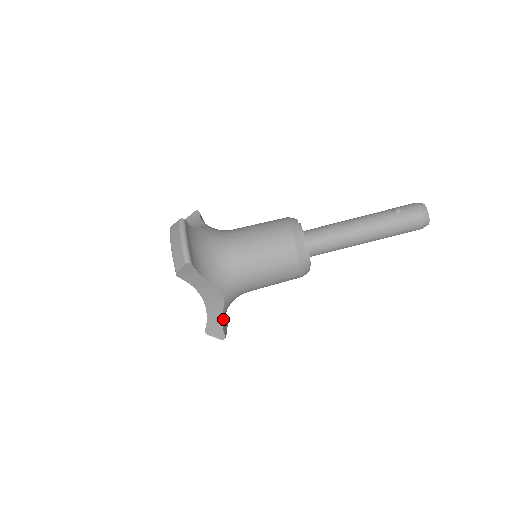
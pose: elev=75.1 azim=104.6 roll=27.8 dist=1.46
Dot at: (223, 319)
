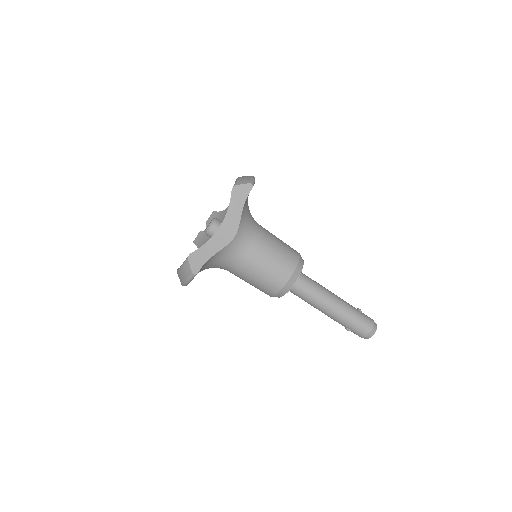
Dot at: (209, 260)
